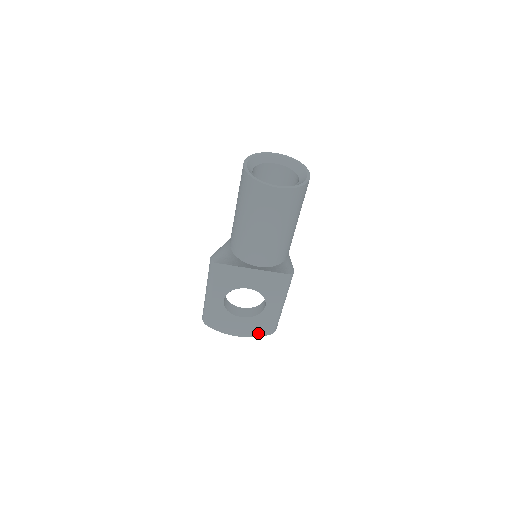
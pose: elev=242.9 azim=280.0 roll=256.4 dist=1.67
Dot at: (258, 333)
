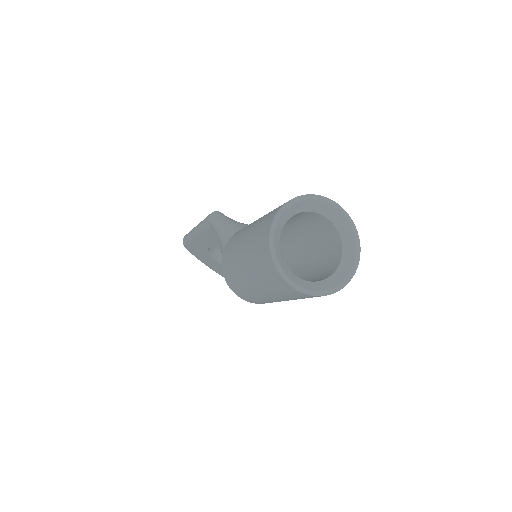
Dot at: occluded
